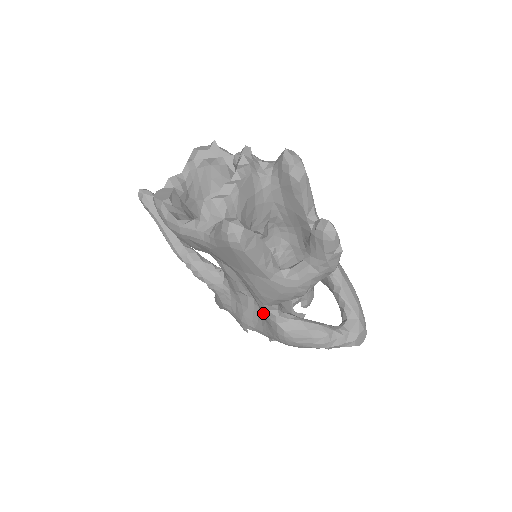
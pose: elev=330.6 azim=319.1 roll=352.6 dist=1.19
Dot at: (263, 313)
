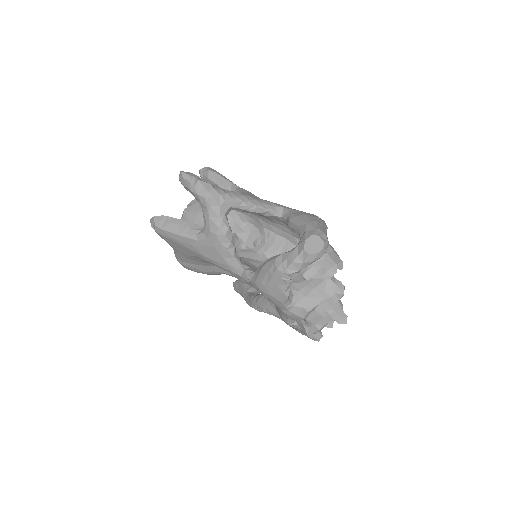
Dot at: occluded
